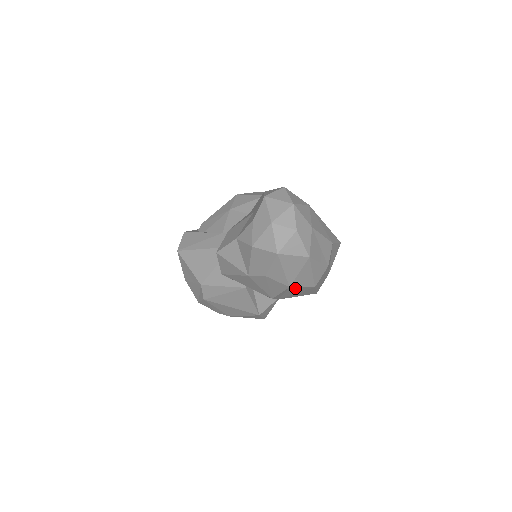
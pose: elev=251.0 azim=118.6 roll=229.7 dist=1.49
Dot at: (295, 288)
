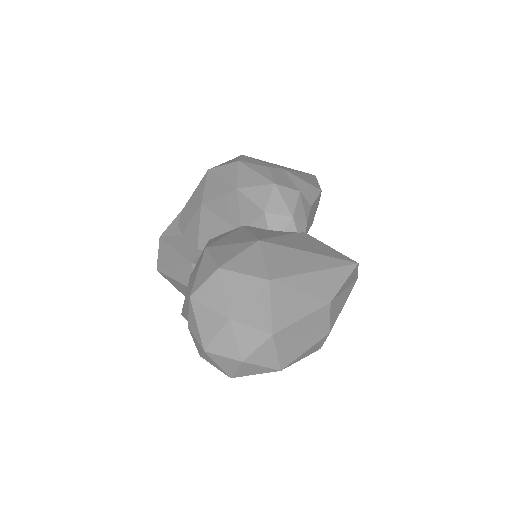
Dot at: occluded
